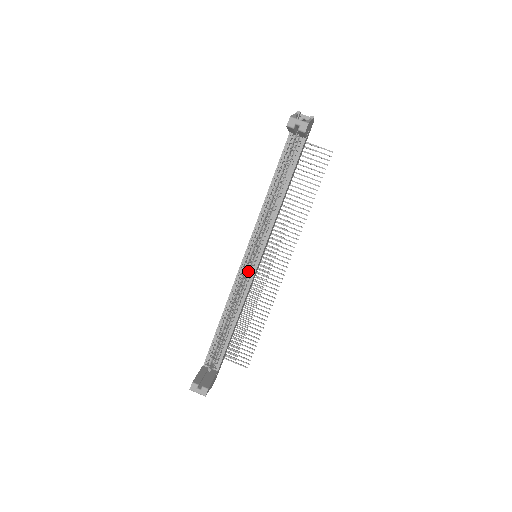
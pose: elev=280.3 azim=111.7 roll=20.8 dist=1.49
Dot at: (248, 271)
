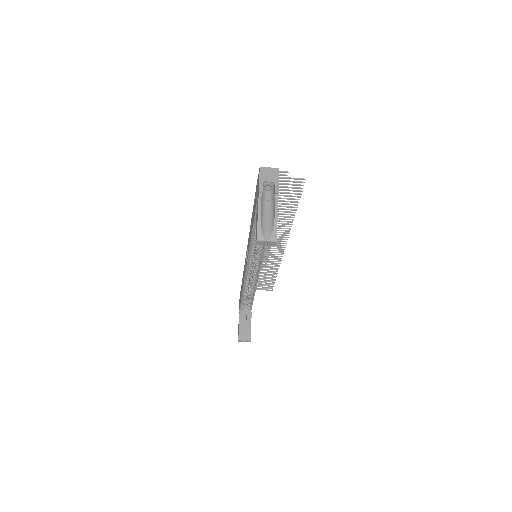
Dot at: (253, 269)
